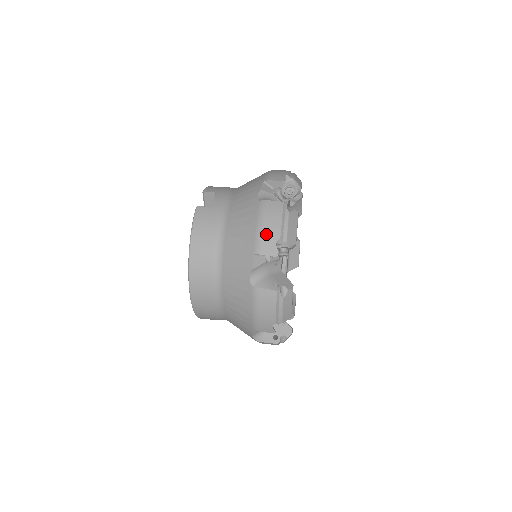
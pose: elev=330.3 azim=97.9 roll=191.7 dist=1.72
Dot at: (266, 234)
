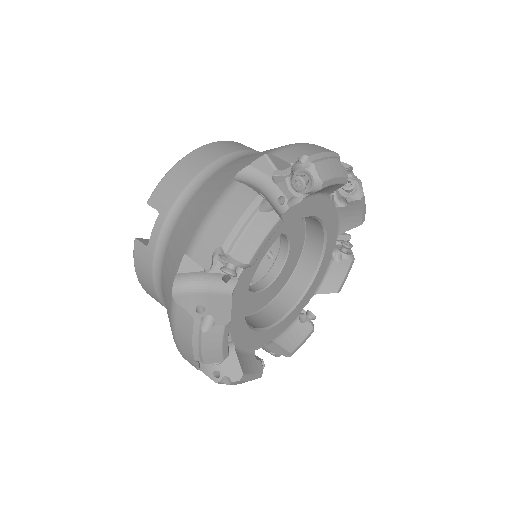
Dot at: (180, 346)
